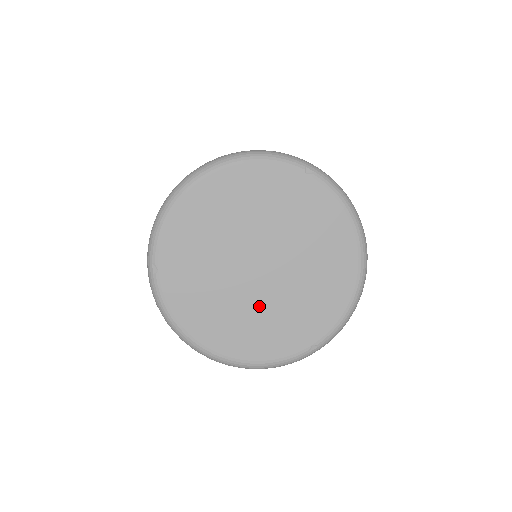
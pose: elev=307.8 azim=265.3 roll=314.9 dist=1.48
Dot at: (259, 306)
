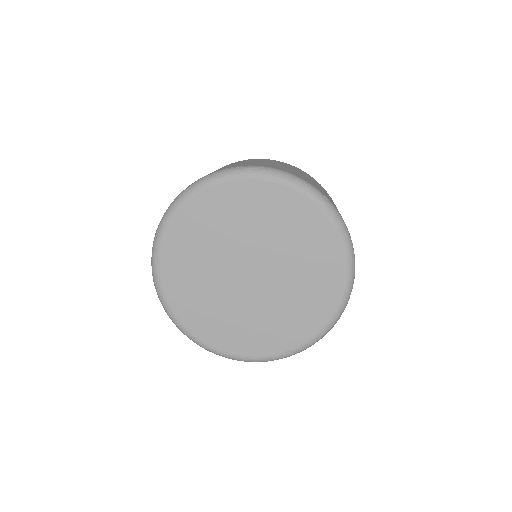
Dot at: (245, 309)
